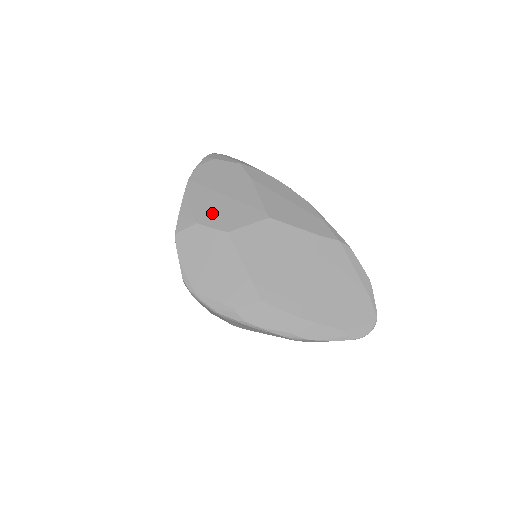
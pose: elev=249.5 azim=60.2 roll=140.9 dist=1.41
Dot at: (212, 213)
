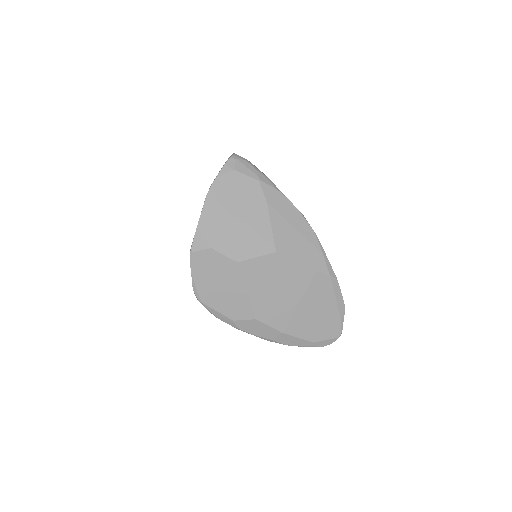
Dot at: (226, 239)
